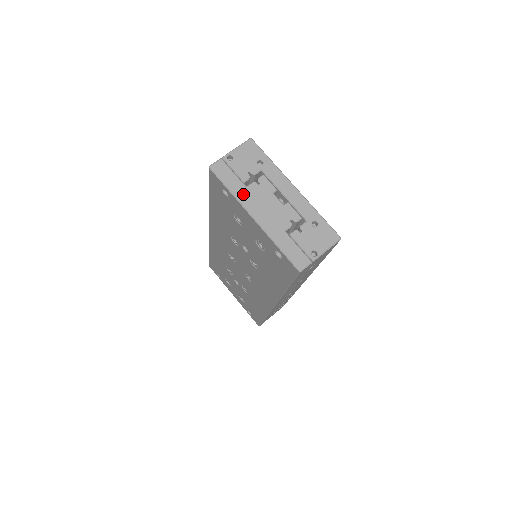
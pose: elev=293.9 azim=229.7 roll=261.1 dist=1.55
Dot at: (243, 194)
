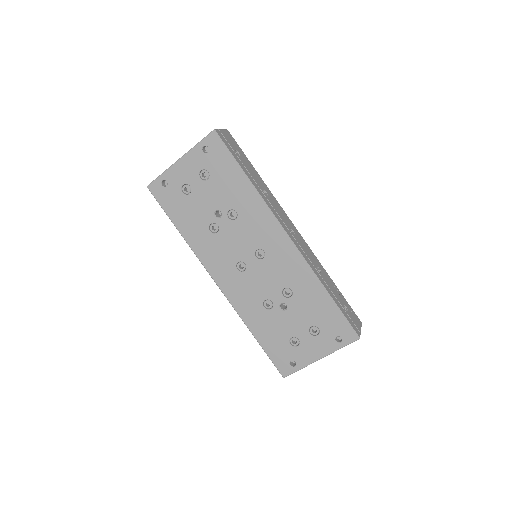
Dot at: occluded
